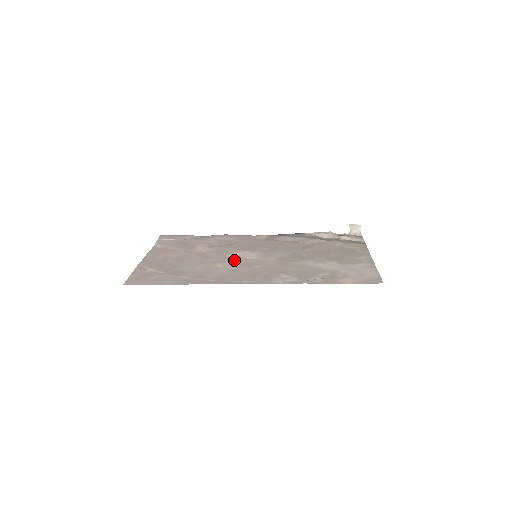
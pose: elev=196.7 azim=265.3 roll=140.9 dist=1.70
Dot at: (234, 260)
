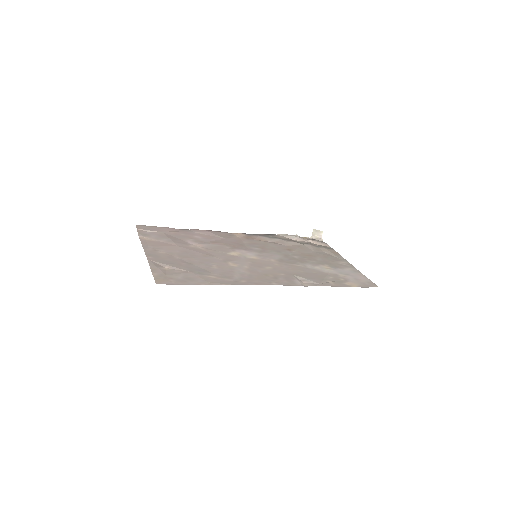
Dot at: (240, 259)
